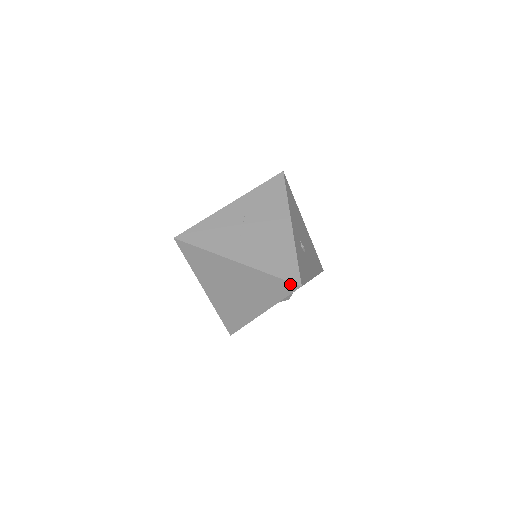
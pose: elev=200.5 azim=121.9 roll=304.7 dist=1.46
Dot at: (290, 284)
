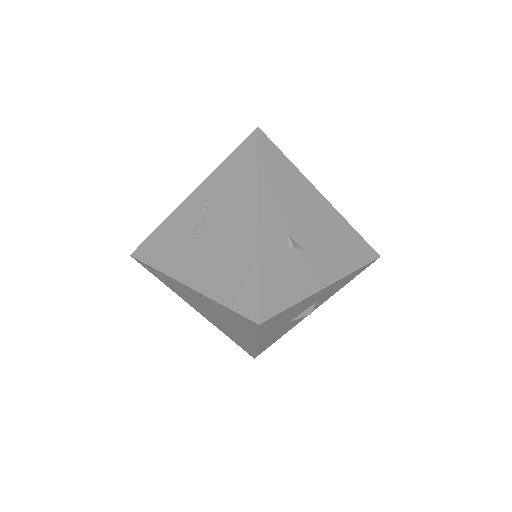
Dot at: (247, 319)
